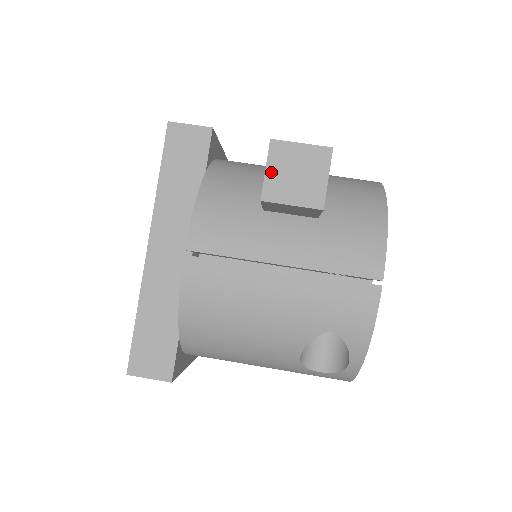
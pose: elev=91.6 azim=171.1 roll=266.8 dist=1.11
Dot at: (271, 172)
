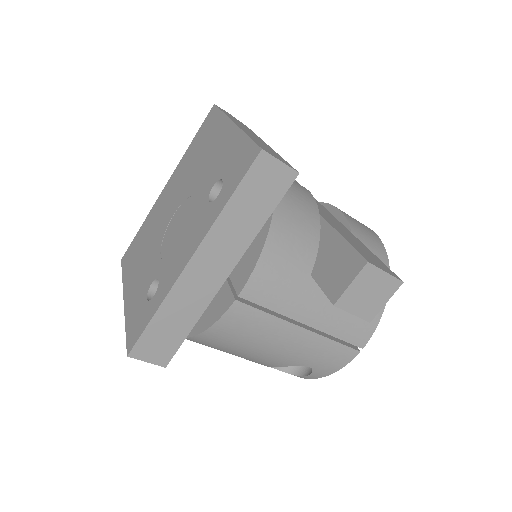
Dot at: (353, 287)
